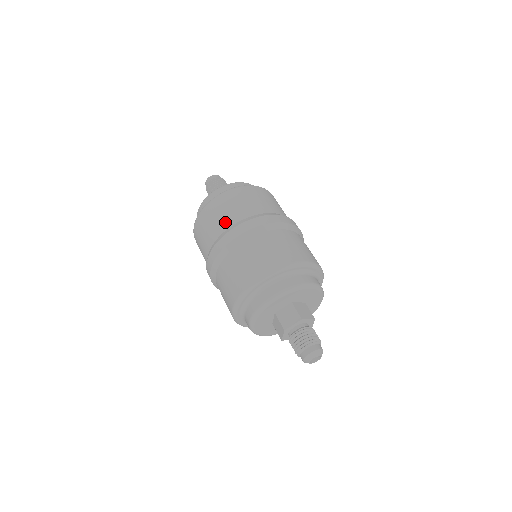
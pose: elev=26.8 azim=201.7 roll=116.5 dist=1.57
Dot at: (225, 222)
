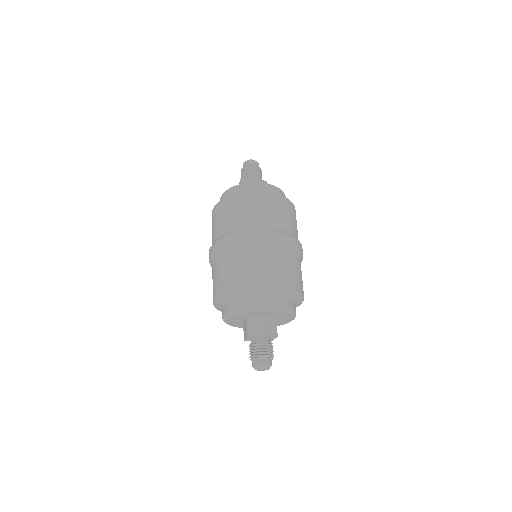
Dot at: (212, 239)
